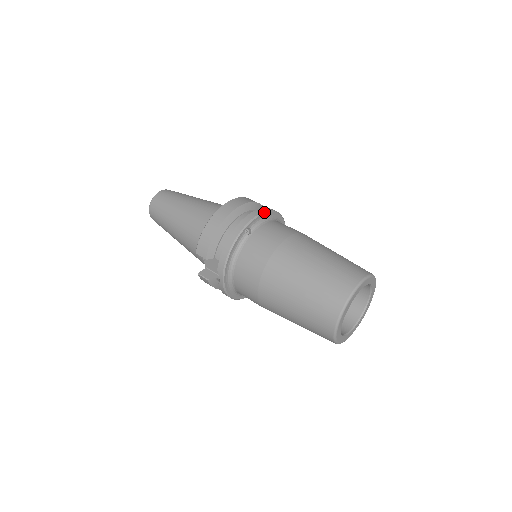
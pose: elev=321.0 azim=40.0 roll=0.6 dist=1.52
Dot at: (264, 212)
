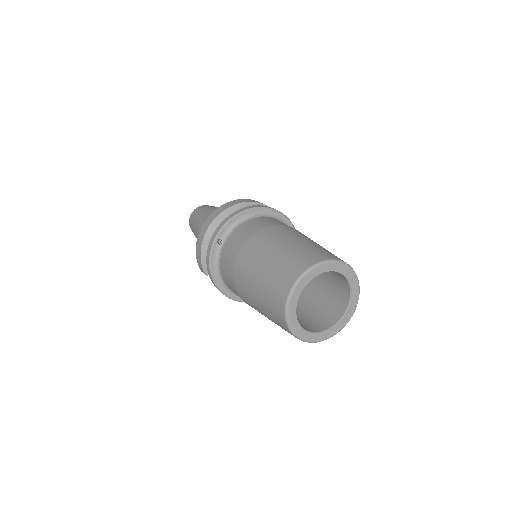
Dot at: (234, 216)
